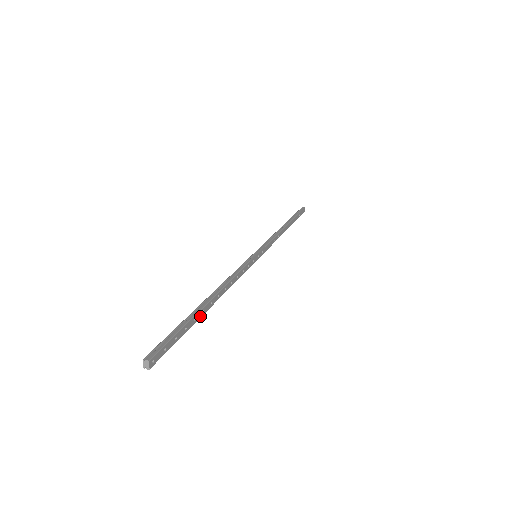
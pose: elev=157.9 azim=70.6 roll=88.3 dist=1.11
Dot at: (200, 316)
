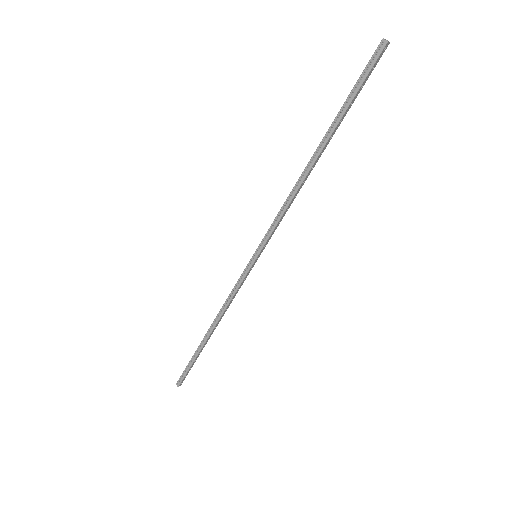
Dot at: occluded
